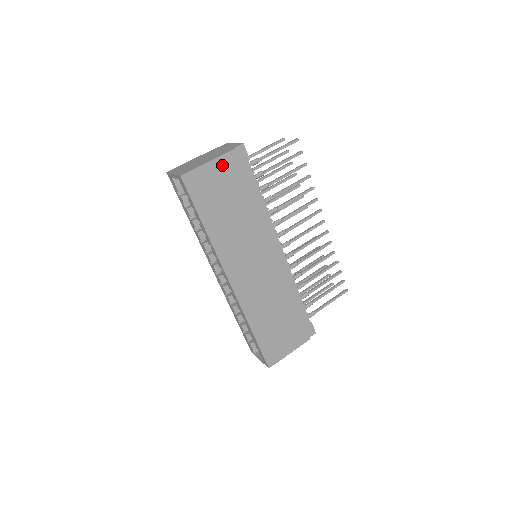
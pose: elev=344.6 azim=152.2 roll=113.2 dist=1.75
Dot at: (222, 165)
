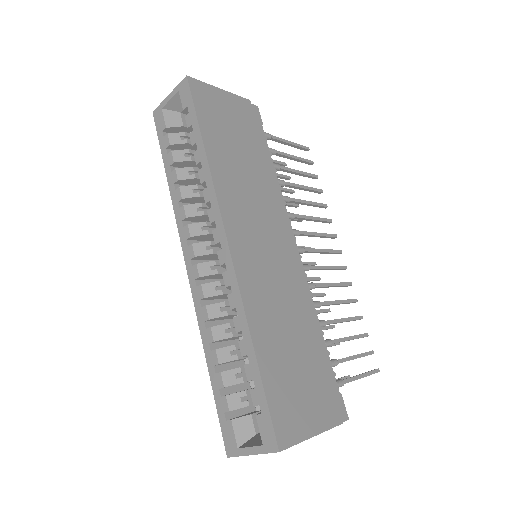
Dot at: (235, 103)
